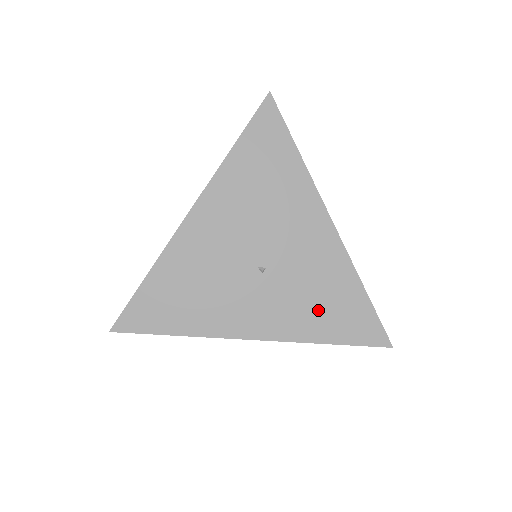
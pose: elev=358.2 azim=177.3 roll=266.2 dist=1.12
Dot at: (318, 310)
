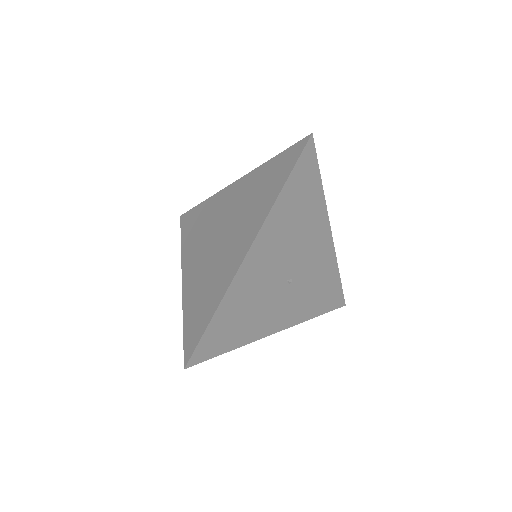
Dot at: (315, 297)
